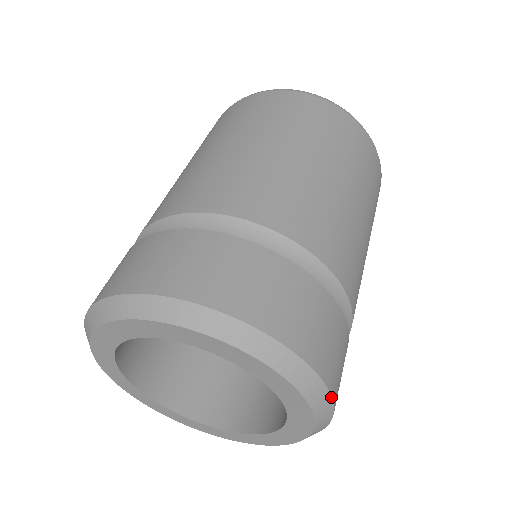
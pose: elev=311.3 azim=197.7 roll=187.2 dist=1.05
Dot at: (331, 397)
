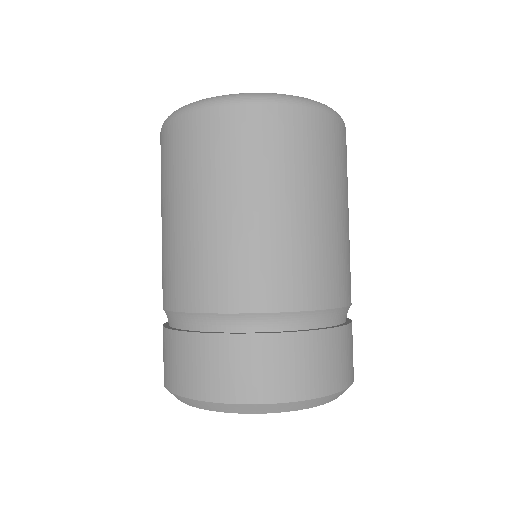
Dot at: occluded
